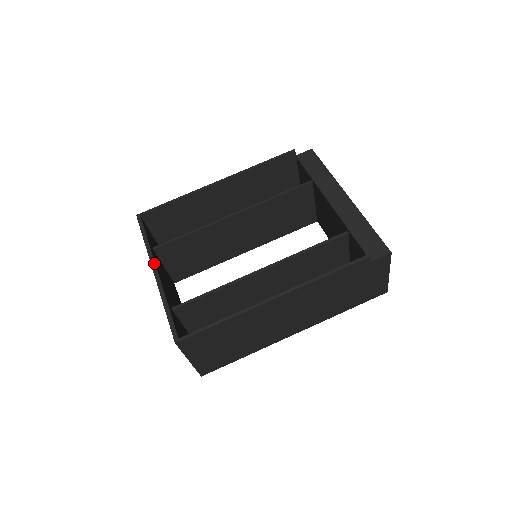
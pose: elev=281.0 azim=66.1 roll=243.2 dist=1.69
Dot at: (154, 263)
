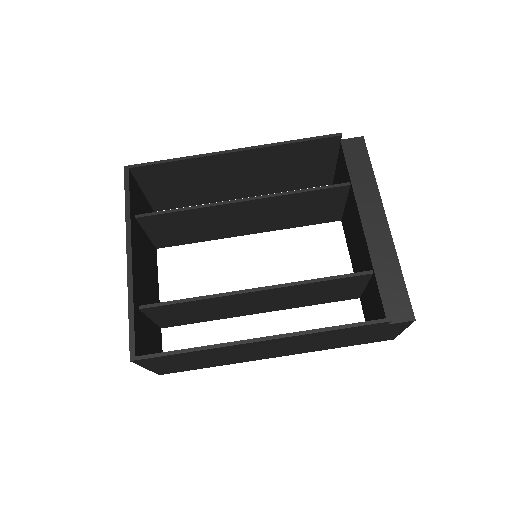
Dot at: (130, 243)
